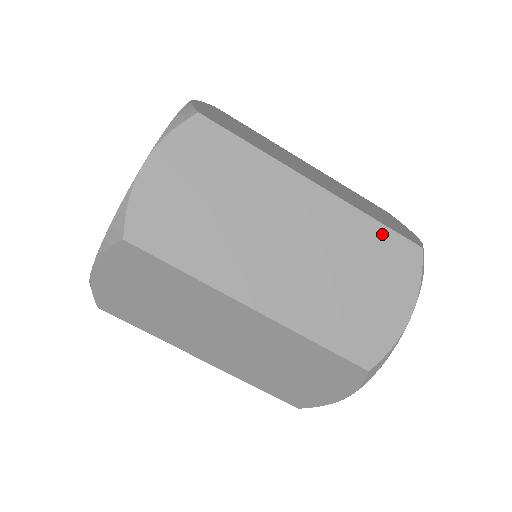
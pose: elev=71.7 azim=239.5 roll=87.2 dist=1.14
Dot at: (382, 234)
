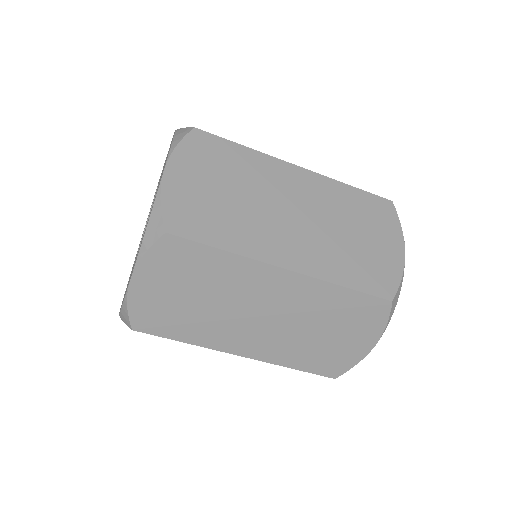
Dot at: (352, 297)
